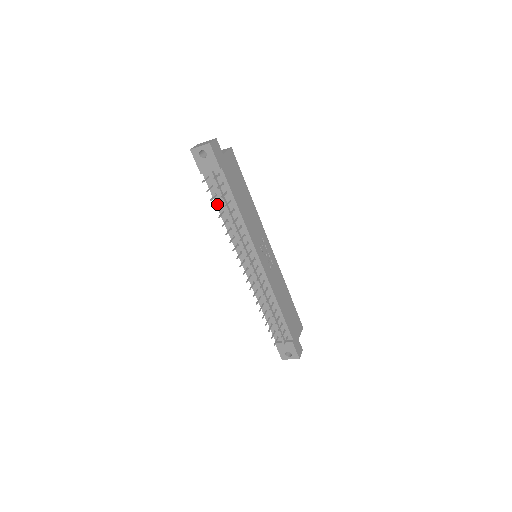
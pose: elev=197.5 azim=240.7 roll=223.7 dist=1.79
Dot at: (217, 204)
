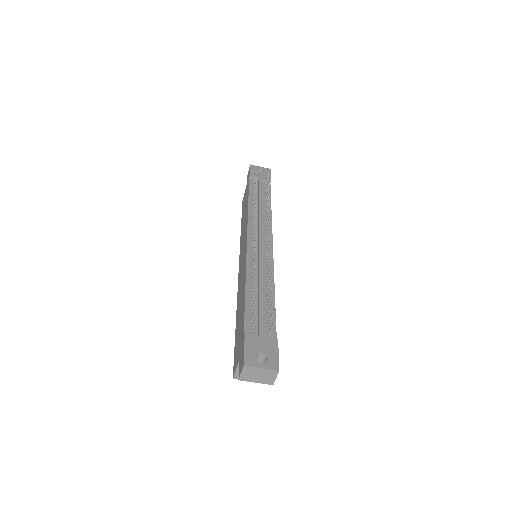
Dot at: (250, 196)
